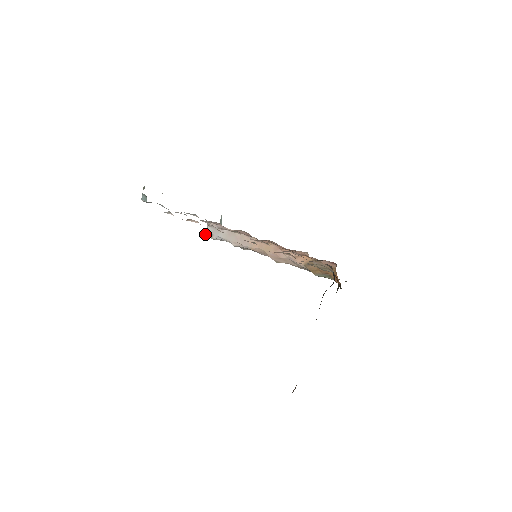
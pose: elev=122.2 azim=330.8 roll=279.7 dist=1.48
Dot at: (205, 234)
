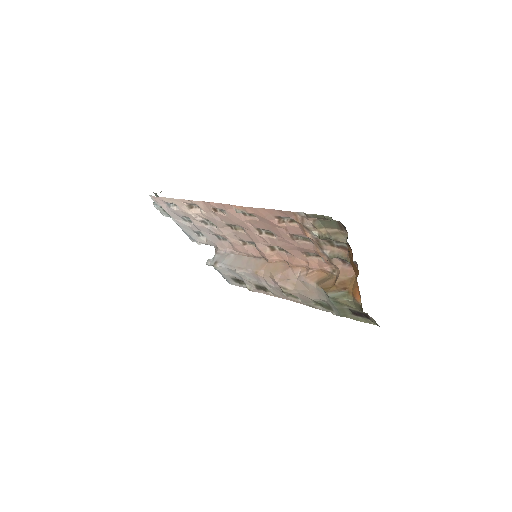
Dot at: (209, 263)
